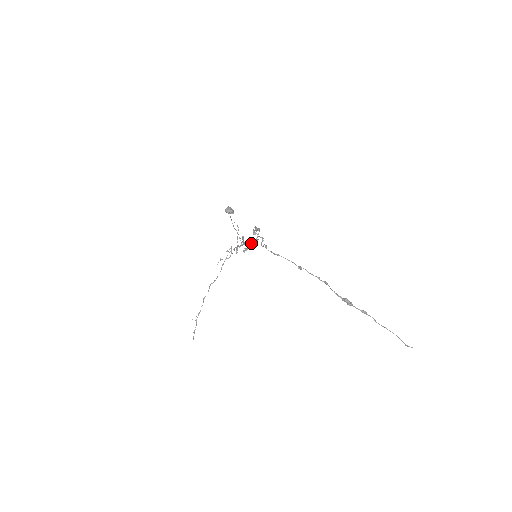
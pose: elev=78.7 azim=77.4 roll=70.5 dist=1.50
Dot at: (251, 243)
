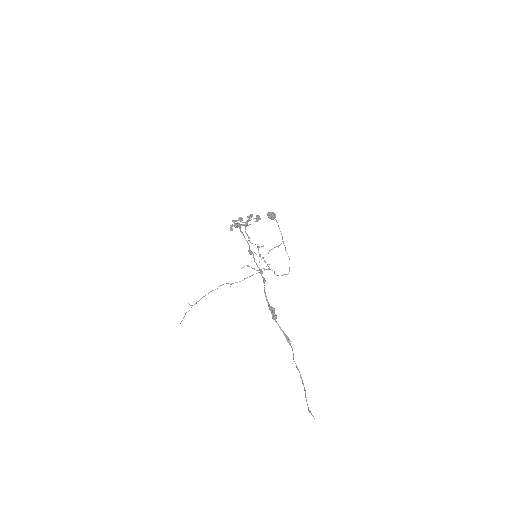
Dot at: occluded
